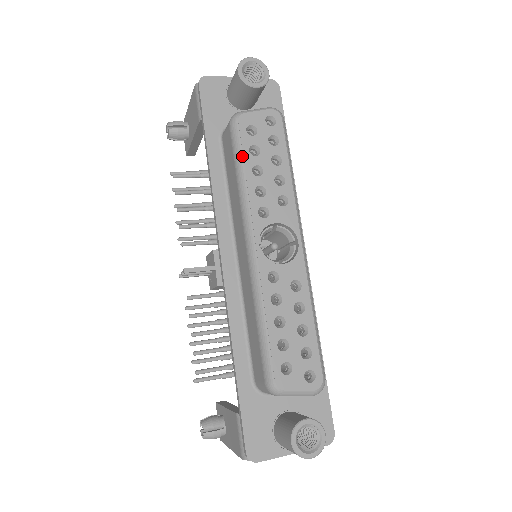
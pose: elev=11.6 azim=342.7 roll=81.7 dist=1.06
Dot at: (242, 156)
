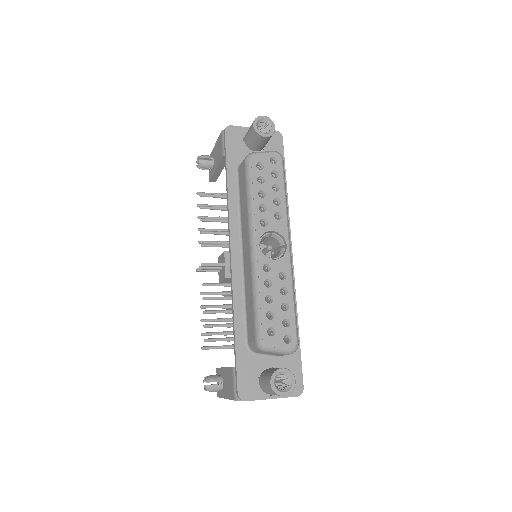
Dot at: (252, 183)
